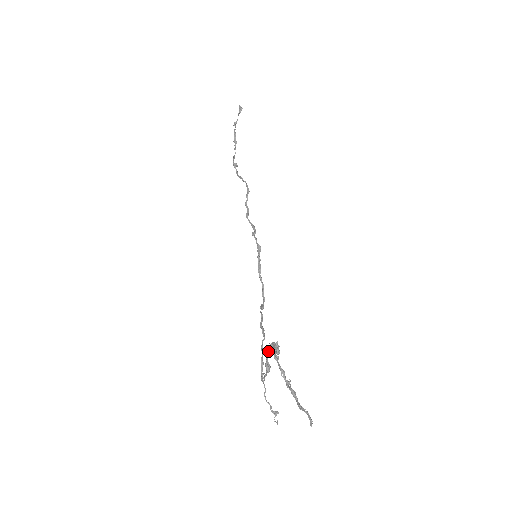
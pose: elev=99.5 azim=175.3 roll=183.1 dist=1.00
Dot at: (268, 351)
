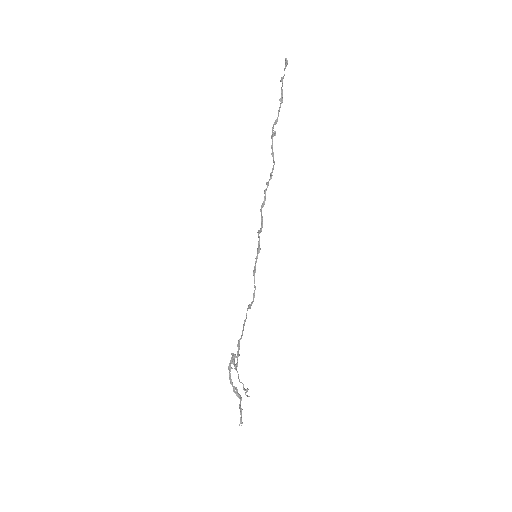
Dot at: occluded
